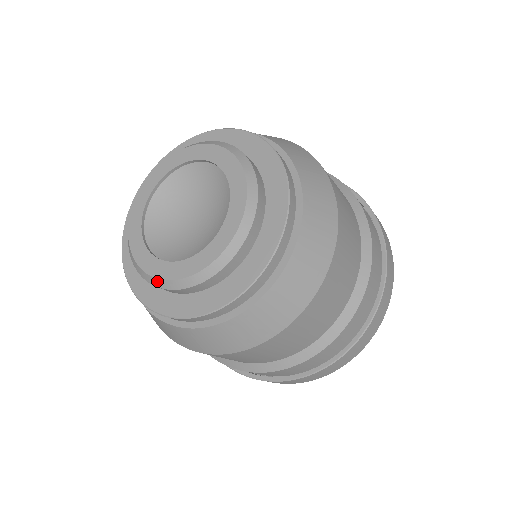
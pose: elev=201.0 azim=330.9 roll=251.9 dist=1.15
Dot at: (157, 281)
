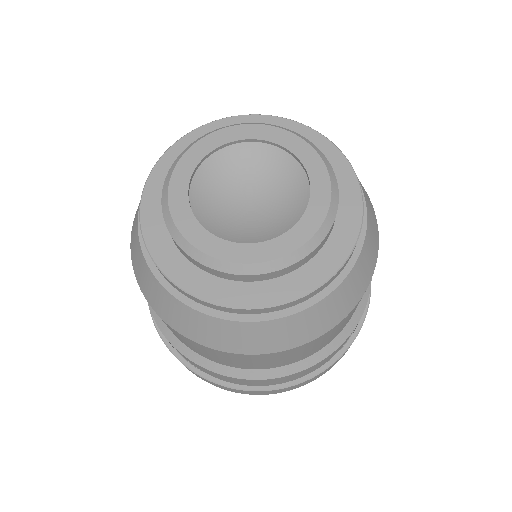
Dot at: (174, 227)
